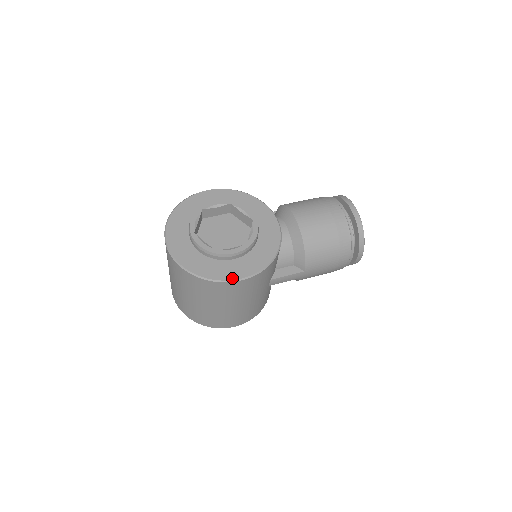
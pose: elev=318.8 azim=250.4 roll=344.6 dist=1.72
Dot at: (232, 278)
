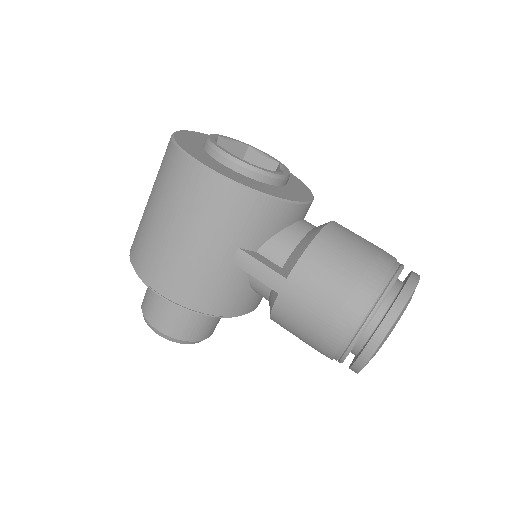
Dot at: (199, 160)
